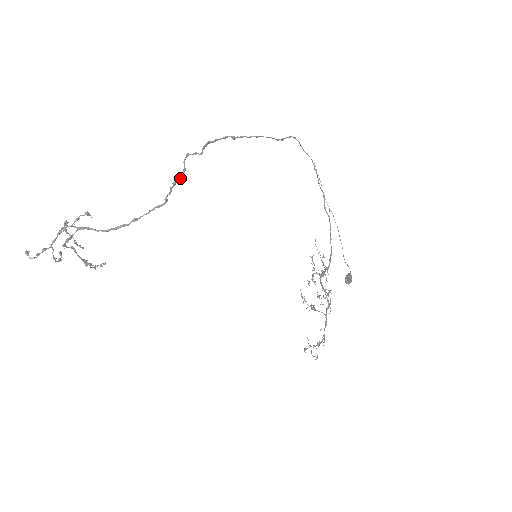
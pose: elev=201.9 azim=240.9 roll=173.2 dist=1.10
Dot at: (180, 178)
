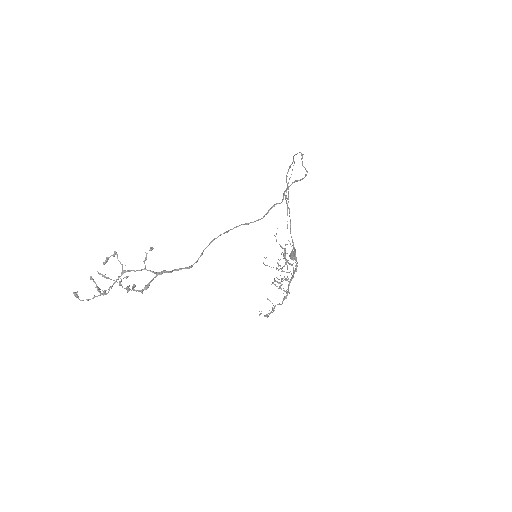
Dot at: occluded
